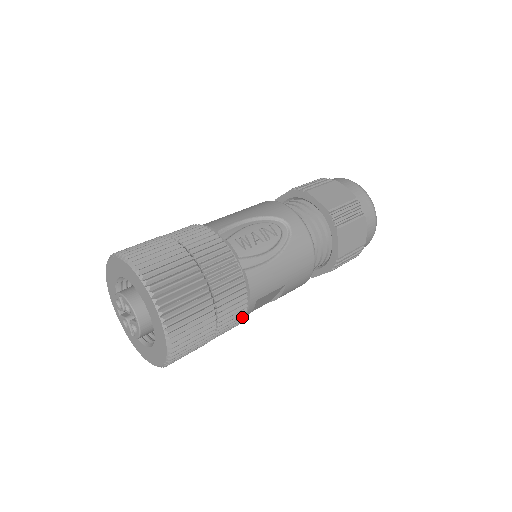
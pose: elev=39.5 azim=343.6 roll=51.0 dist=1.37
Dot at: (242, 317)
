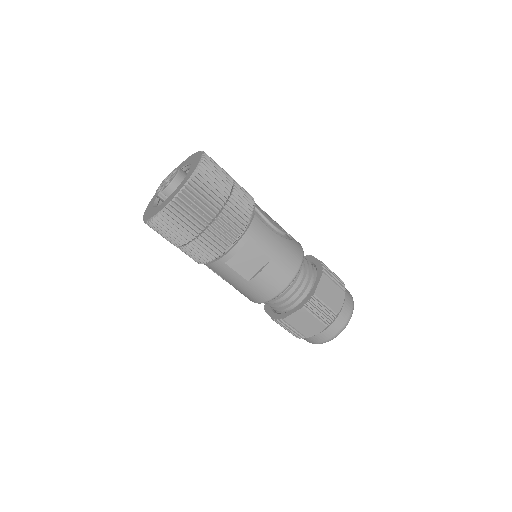
Dot at: (232, 240)
